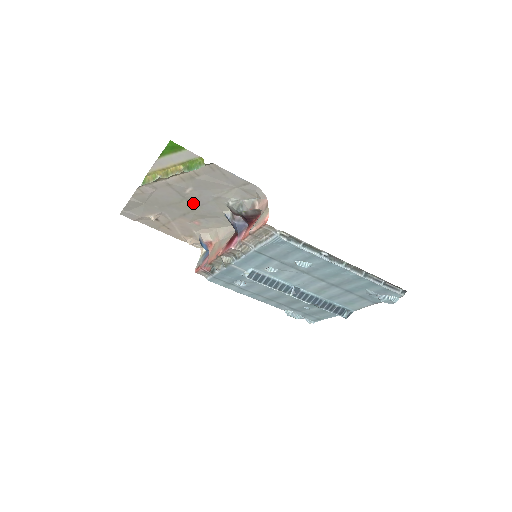
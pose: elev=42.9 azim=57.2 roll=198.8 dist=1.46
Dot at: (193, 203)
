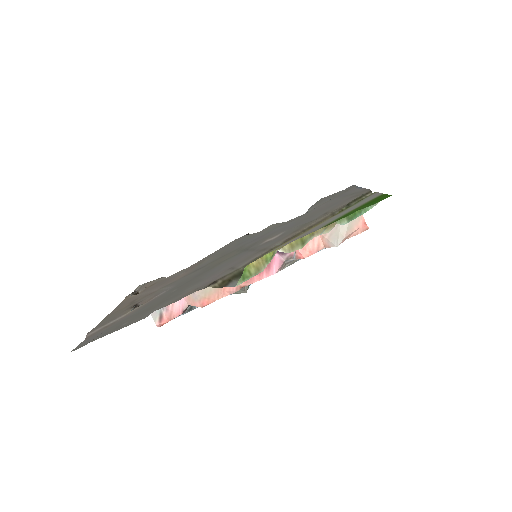
Dot at: (243, 247)
